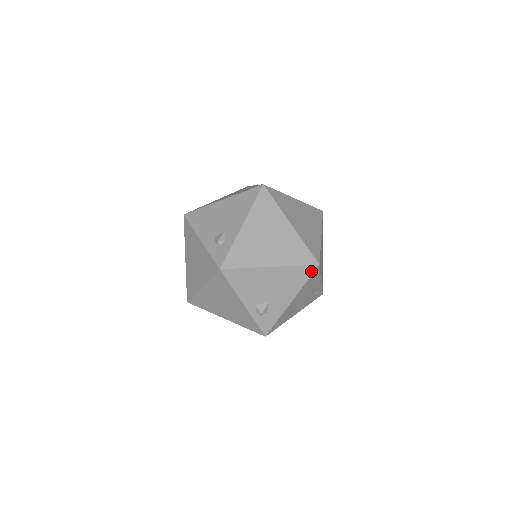
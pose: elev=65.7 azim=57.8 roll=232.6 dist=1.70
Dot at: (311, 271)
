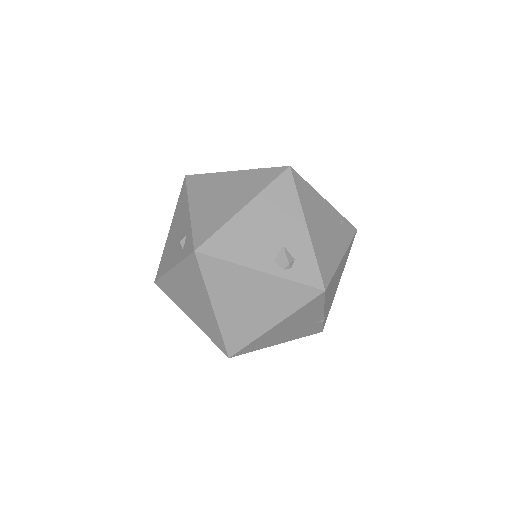
Dot at: (289, 179)
